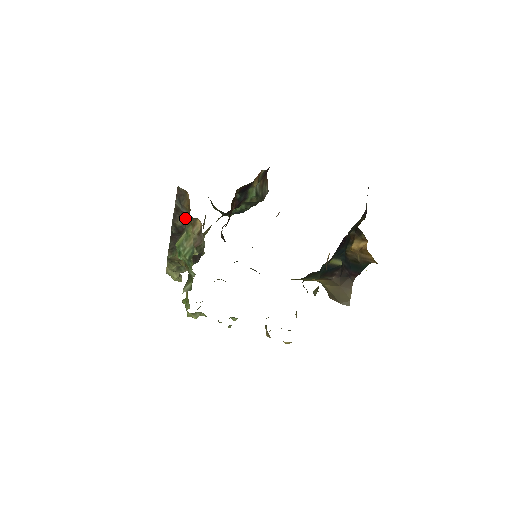
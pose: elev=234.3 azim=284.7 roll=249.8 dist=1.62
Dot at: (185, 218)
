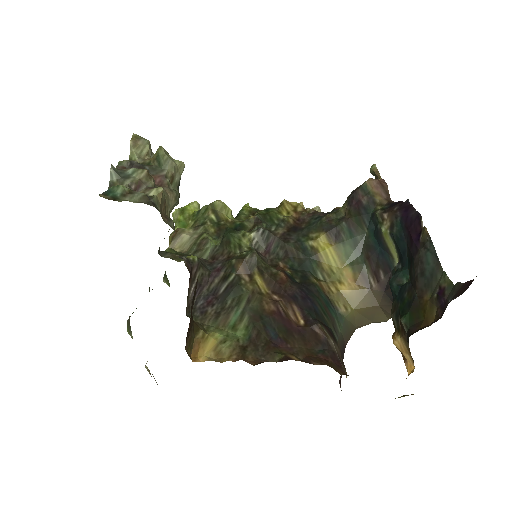
Dot at: occluded
